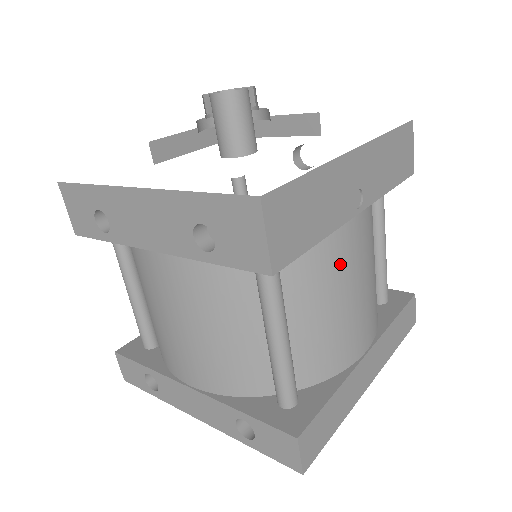
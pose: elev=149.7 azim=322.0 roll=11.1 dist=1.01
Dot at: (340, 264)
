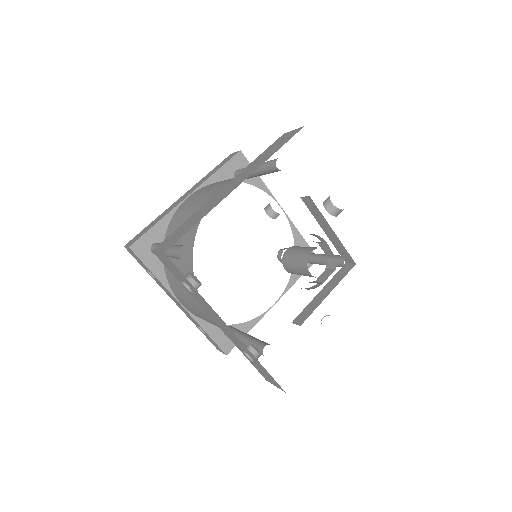
Dot at: occluded
